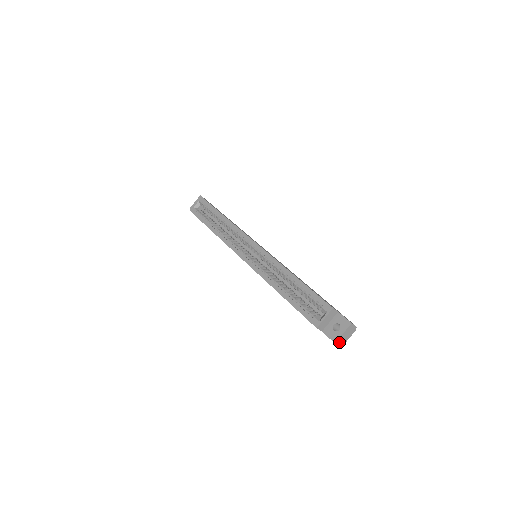
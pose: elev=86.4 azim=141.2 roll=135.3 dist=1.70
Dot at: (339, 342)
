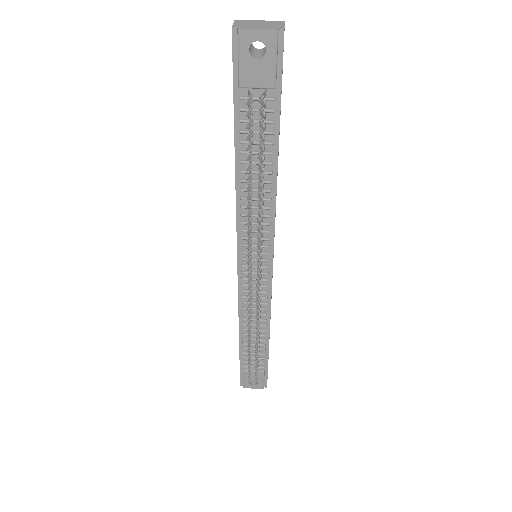
Dot at: (240, 24)
